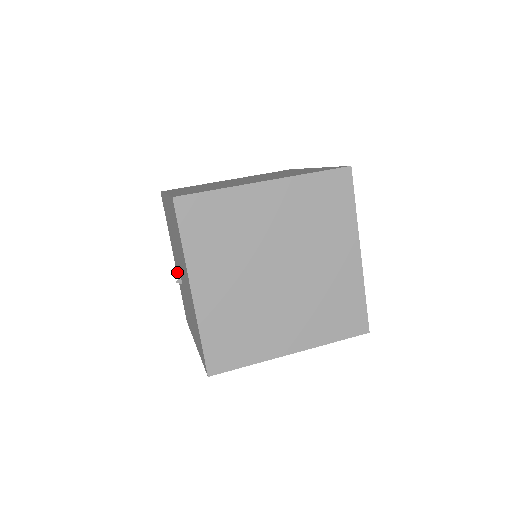
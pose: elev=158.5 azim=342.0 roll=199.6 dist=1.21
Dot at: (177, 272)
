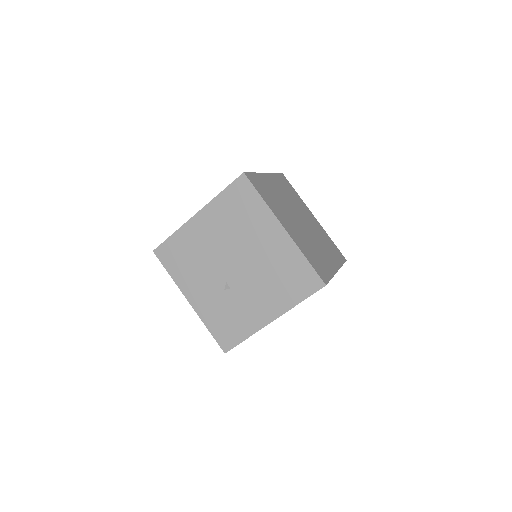
Dot at: (202, 306)
